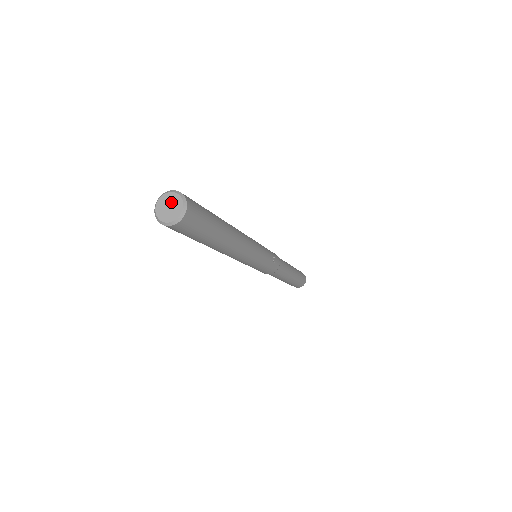
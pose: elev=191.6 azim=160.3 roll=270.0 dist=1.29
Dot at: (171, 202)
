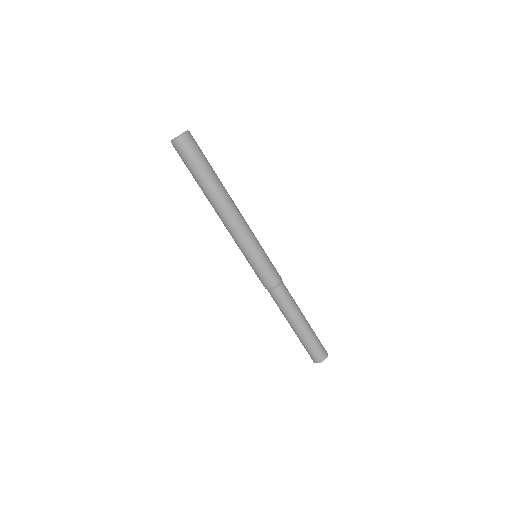
Dot at: occluded
